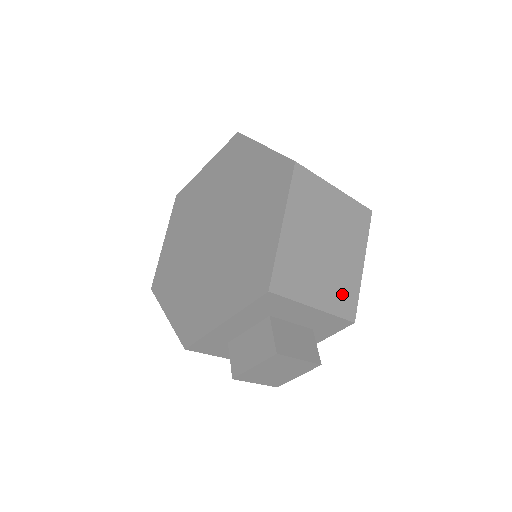
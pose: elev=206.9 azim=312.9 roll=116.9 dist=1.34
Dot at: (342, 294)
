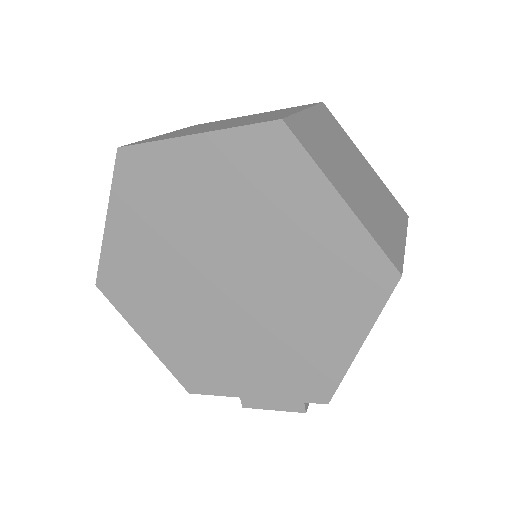
Dot at: occluded
